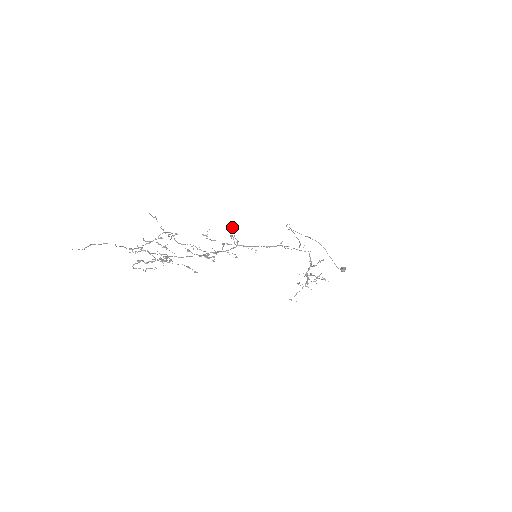
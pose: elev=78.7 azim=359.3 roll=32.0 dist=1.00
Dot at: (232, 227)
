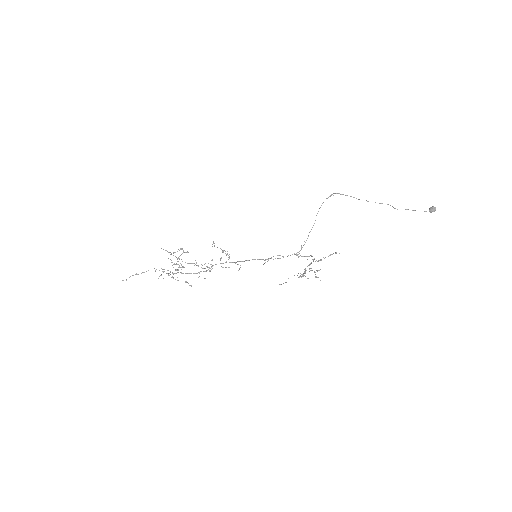
Dot at: (223, 251)
